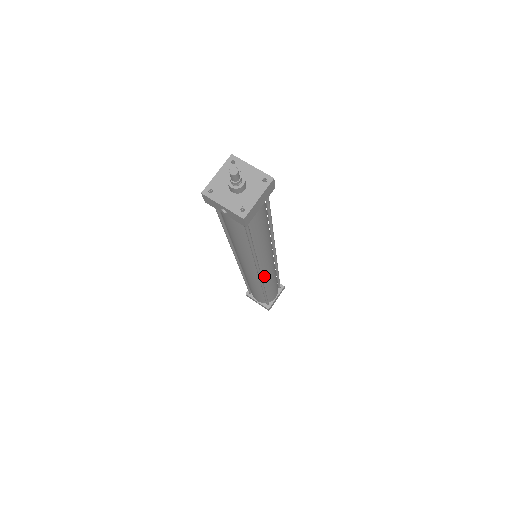
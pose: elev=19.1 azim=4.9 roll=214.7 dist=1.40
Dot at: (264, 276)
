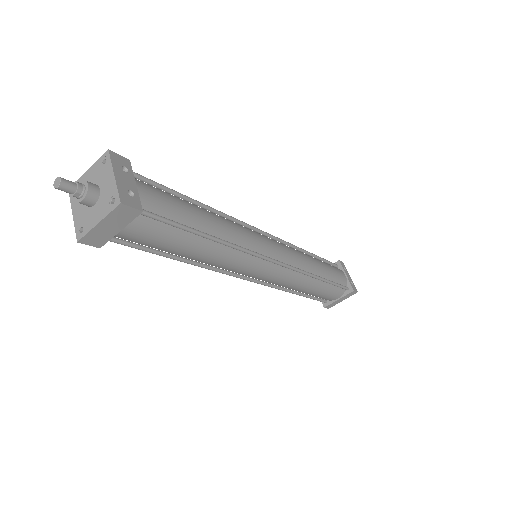
Dot at: (267, 281)
